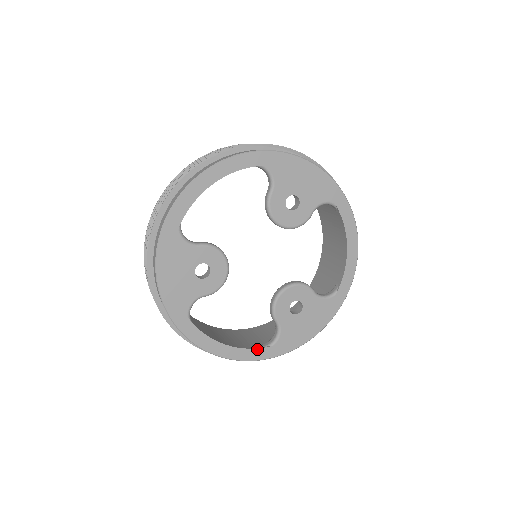
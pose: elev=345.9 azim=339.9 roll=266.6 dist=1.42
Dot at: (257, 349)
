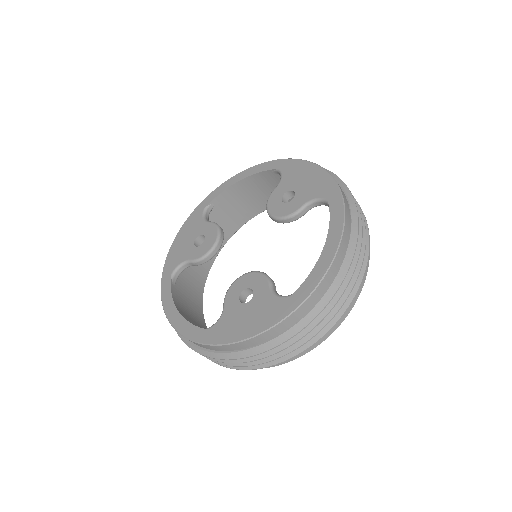
Dot at: (195, 326)
